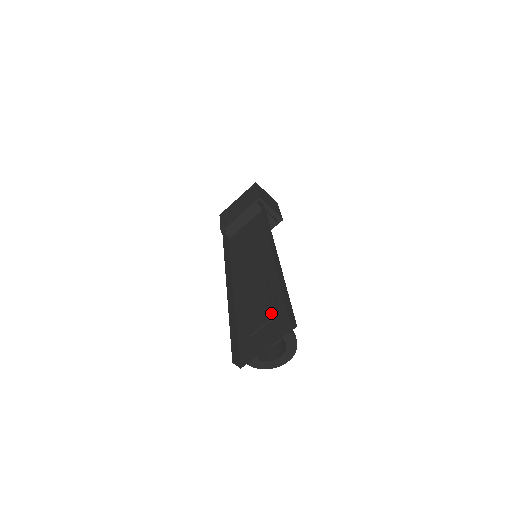
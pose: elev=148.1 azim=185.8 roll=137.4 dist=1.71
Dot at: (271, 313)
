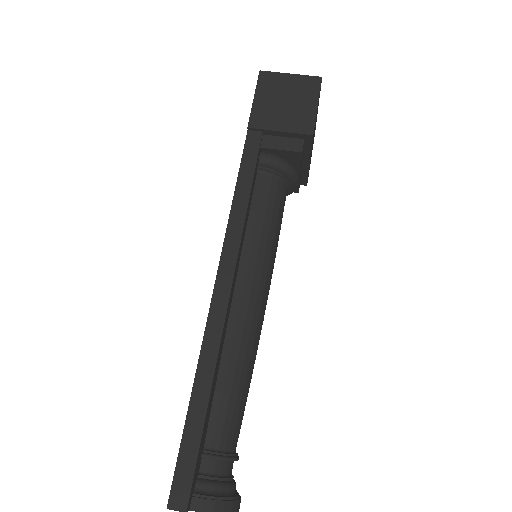
Dot at: occluded
